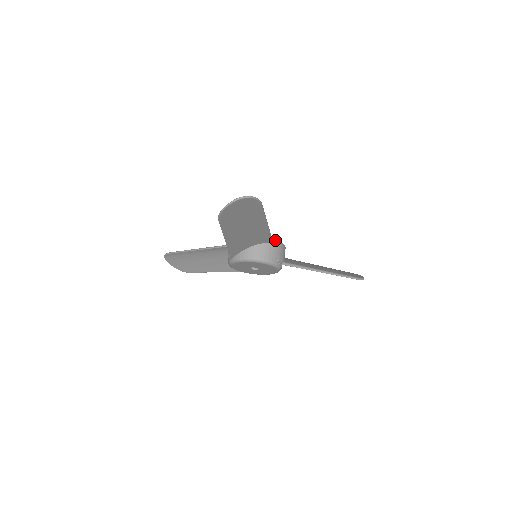
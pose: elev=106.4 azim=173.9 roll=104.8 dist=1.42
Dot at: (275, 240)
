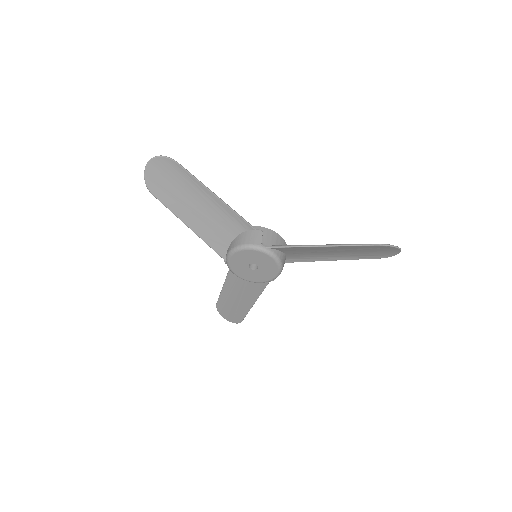
Dot at: (258, 226)
